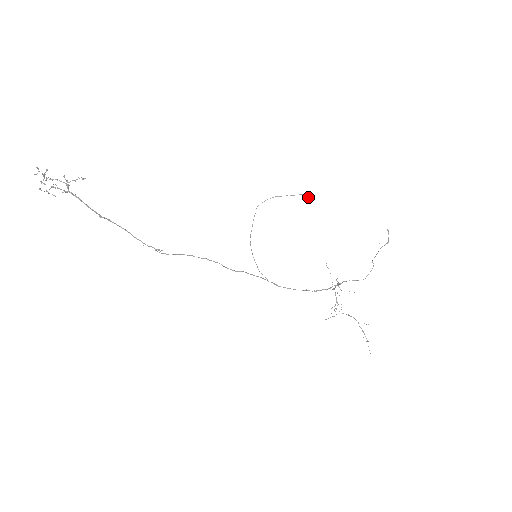
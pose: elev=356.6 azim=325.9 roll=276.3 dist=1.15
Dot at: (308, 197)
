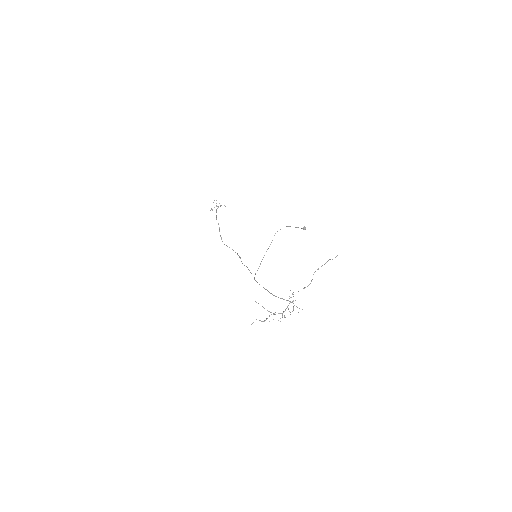
Dot at: (303, 229)
